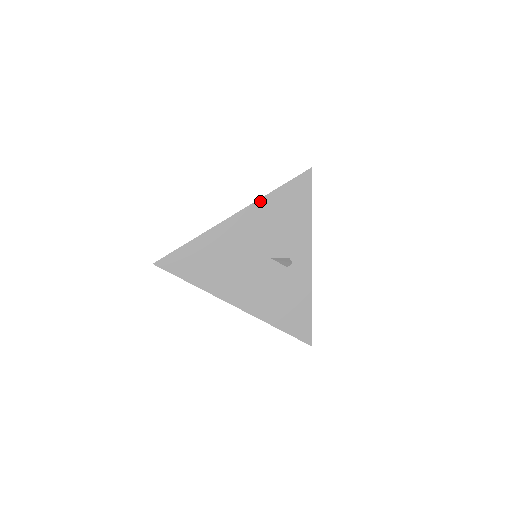
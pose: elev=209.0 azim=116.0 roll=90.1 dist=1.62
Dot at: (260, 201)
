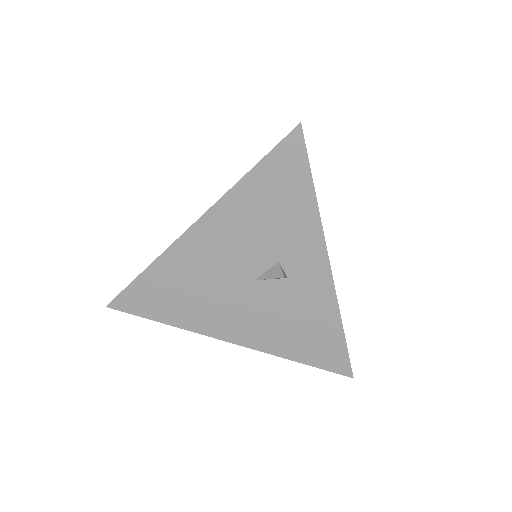
Dot at: occluded
